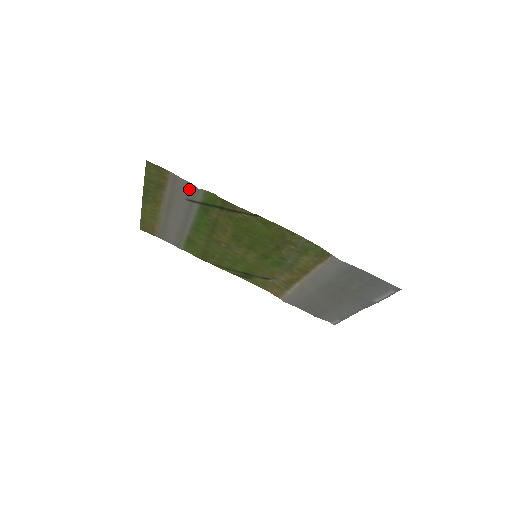
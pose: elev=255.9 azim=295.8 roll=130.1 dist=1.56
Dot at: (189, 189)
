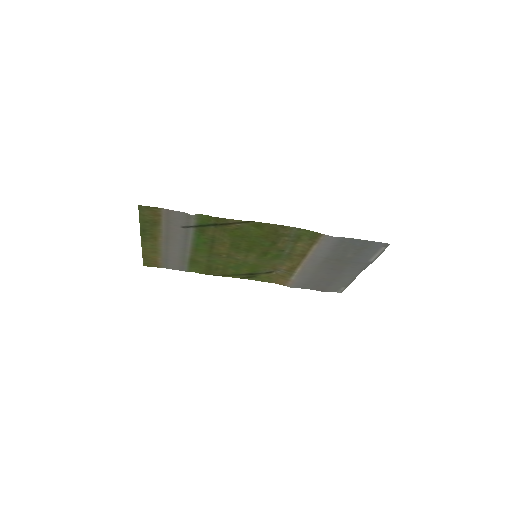
Dot at: (182, 218)
